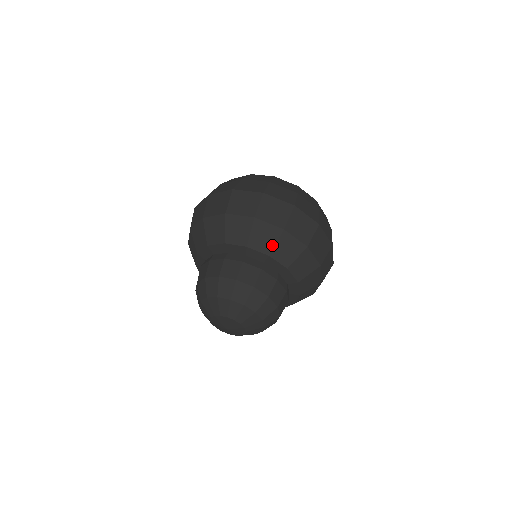
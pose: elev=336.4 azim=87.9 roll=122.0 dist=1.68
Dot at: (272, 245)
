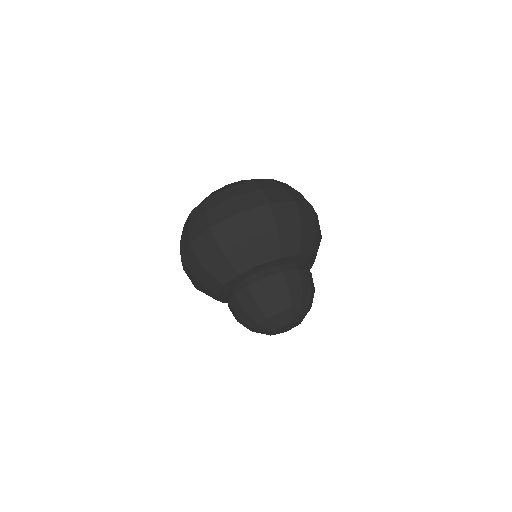
Dot at: (298, 245)
